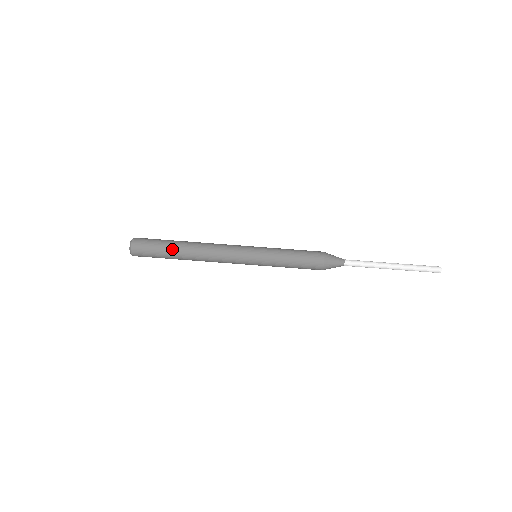
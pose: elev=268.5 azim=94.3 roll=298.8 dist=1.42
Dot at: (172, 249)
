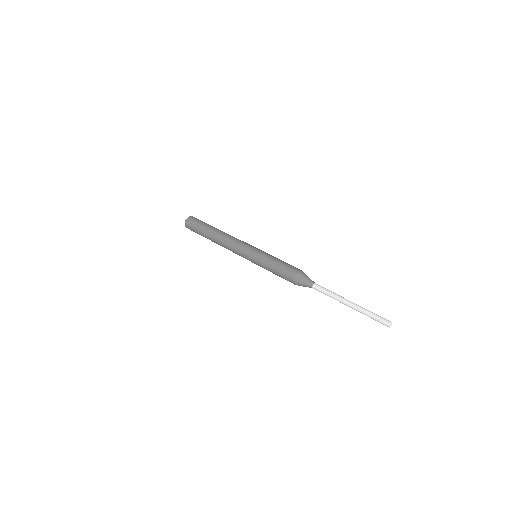
Dot at: (207, 229)
